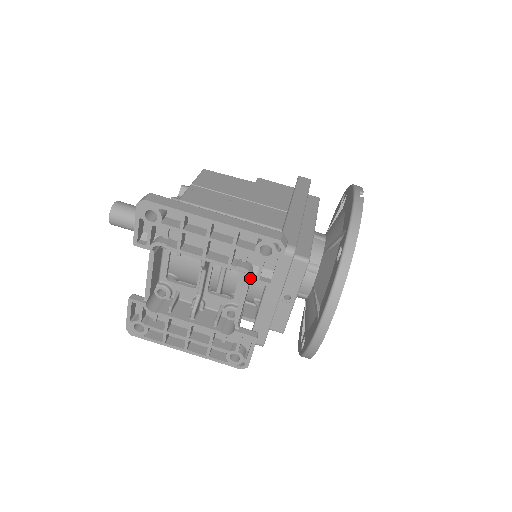
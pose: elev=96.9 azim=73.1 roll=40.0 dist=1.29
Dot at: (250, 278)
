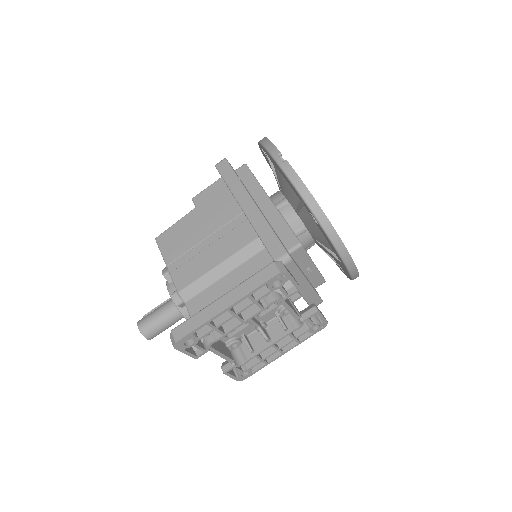
Dot at: (282, 300)
